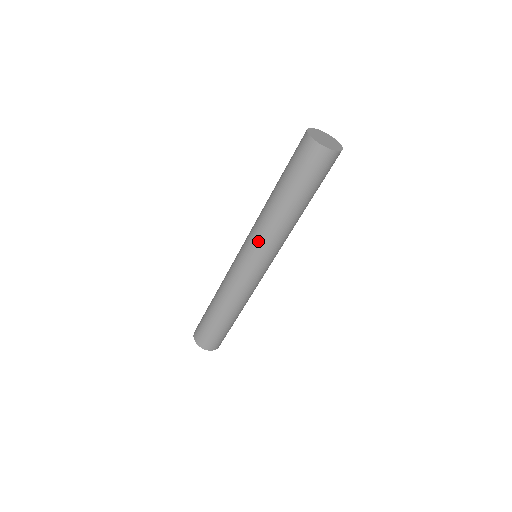
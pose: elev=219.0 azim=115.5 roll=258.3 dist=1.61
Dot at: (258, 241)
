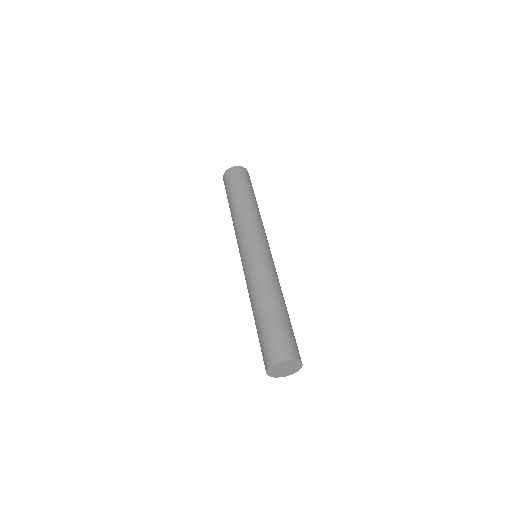
Dot at: (238, 235)
